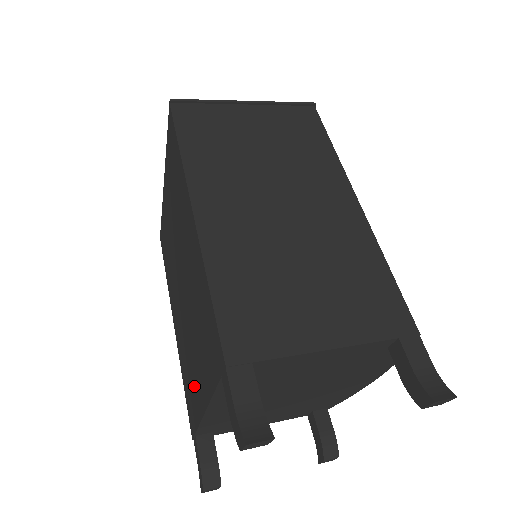
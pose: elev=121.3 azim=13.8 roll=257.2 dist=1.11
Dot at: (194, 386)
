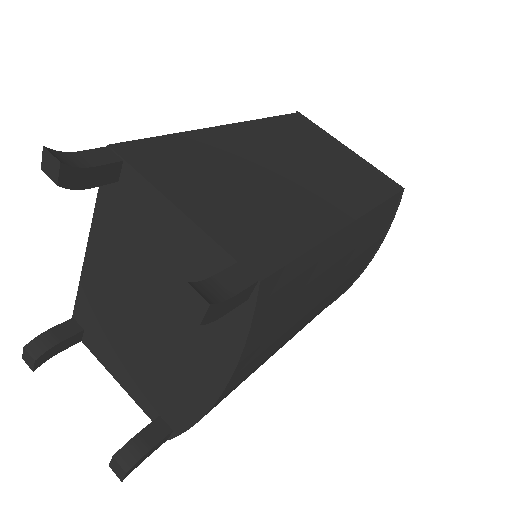
Dot at: occluded
